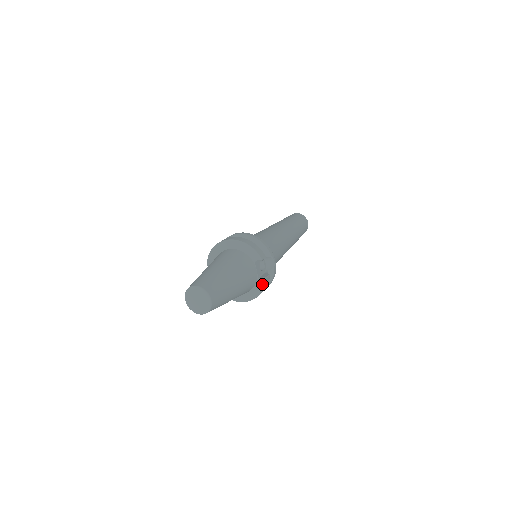
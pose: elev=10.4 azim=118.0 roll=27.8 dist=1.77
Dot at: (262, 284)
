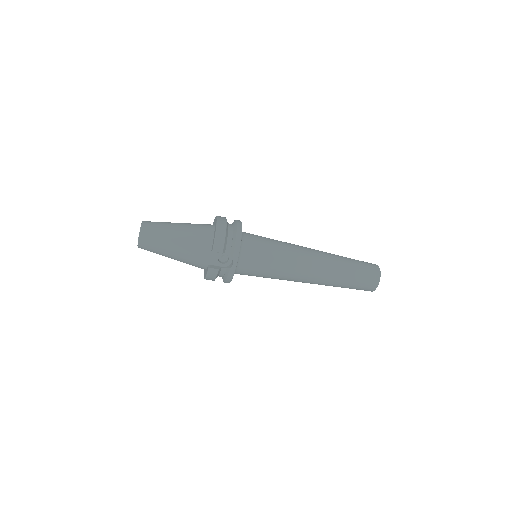
Dot at: (207, 271)
